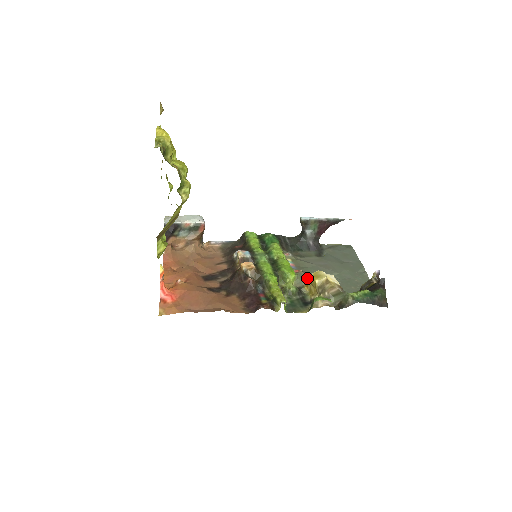
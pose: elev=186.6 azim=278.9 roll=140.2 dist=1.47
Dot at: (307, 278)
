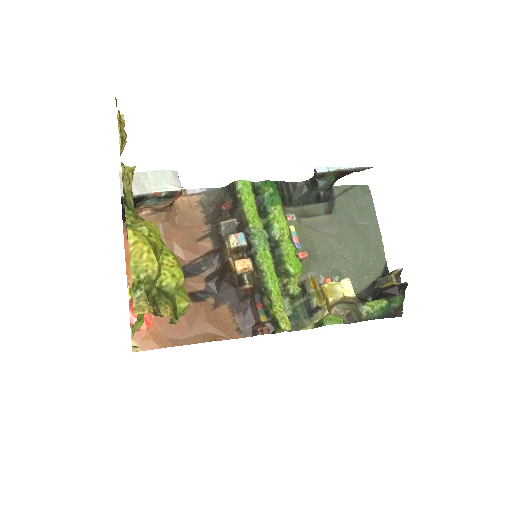
Dot at: (314, 265)
